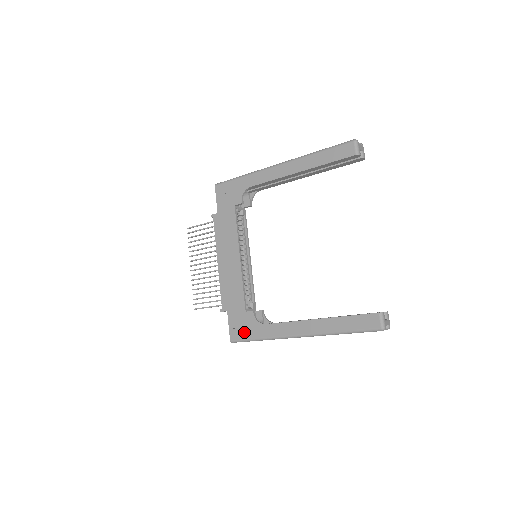
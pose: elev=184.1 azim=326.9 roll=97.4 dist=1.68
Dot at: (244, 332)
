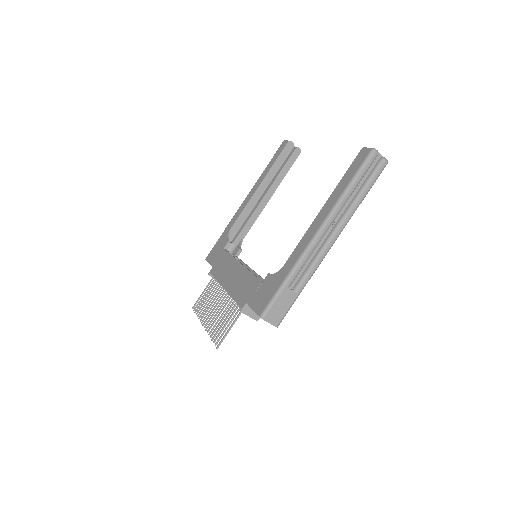
Dot at: (268, 294)
